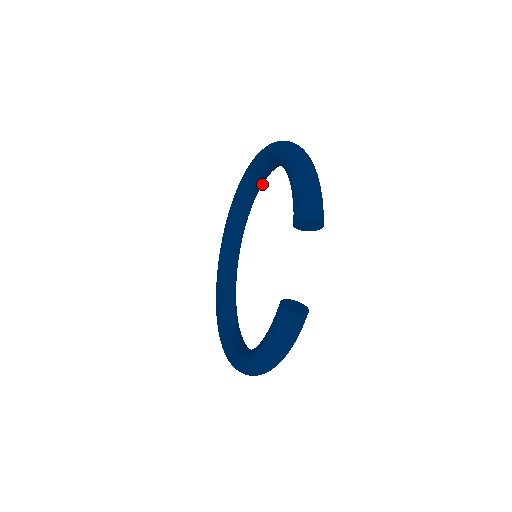
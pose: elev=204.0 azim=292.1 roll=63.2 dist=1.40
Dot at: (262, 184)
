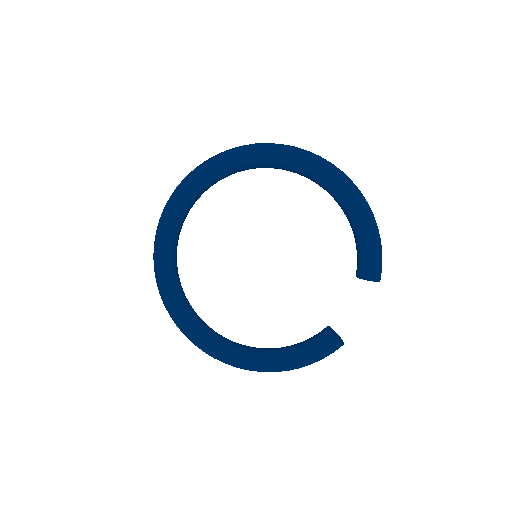
Dot at: occluded
